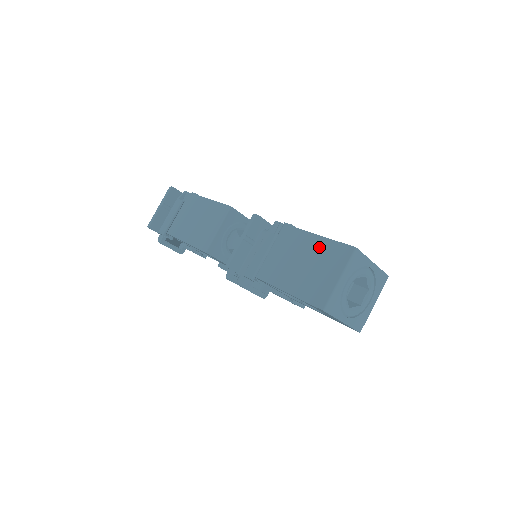
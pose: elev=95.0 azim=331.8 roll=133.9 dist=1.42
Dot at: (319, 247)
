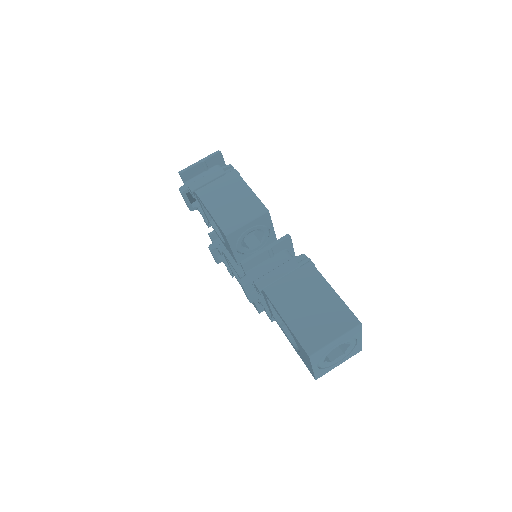
Dot at: (331, 302)
